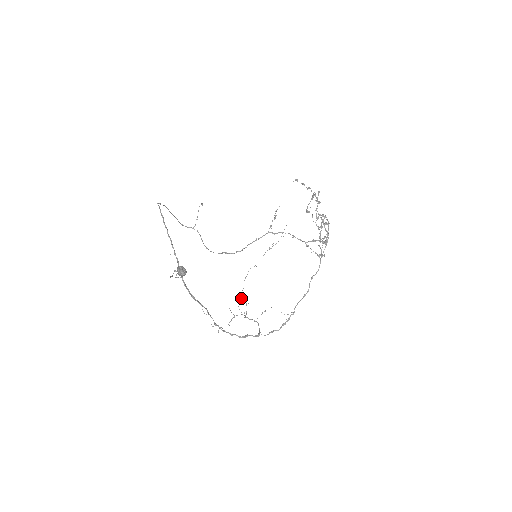
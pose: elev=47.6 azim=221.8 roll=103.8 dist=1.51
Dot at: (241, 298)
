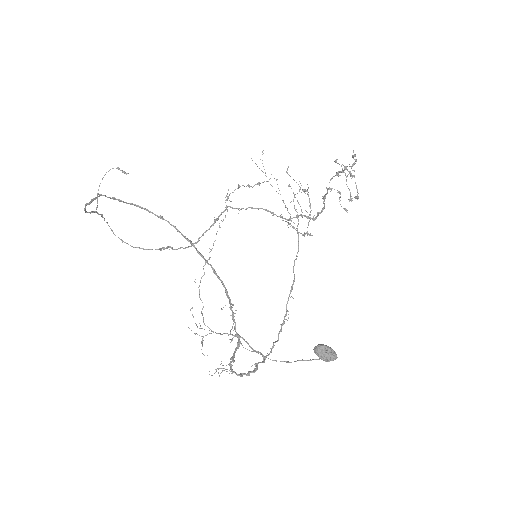
Dot at: (202, 309)
